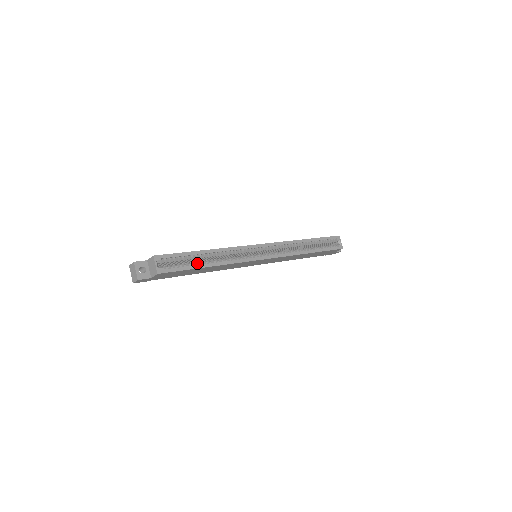
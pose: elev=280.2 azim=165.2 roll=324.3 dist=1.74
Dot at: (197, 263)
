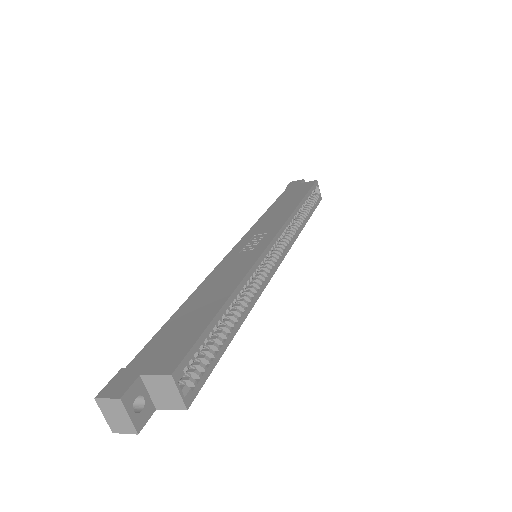
Dot at: (225, 335)
